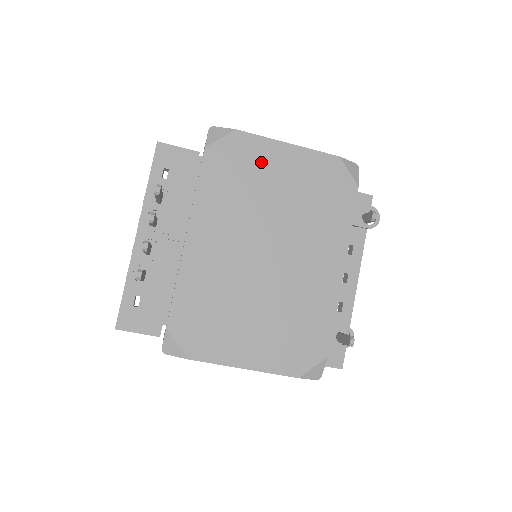
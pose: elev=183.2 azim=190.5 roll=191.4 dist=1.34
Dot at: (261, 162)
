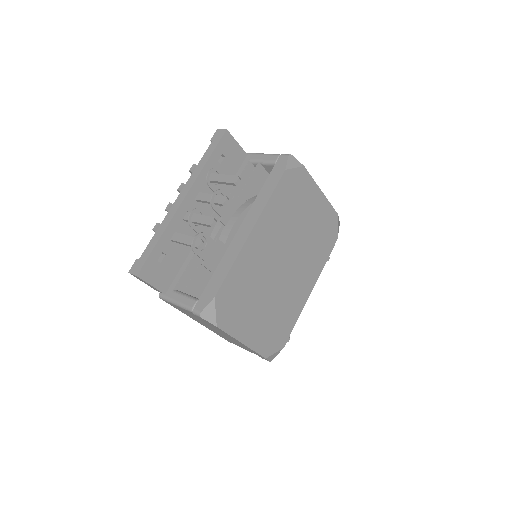
Dot at: (306, 197)
